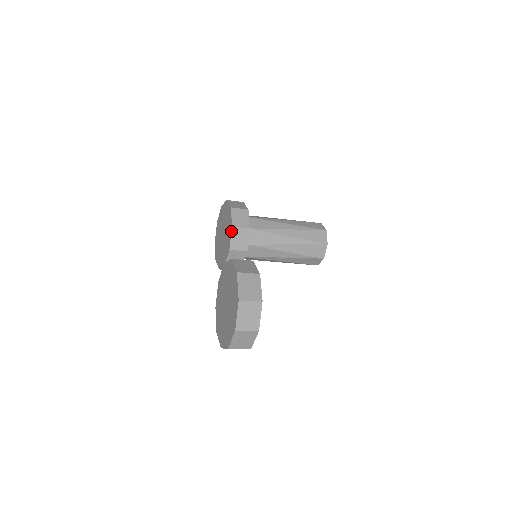
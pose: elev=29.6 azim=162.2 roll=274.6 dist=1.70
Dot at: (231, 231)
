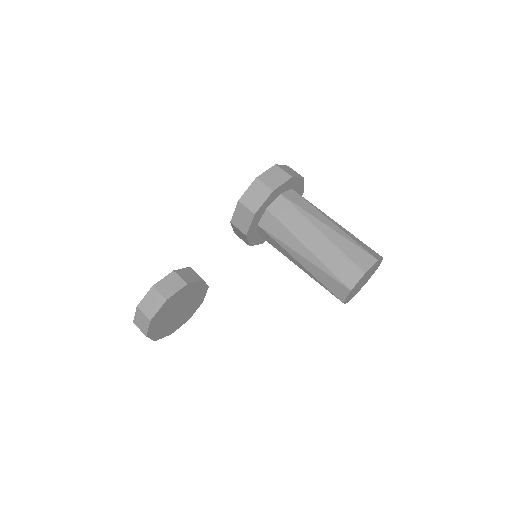
Dot at: (231, 224)
